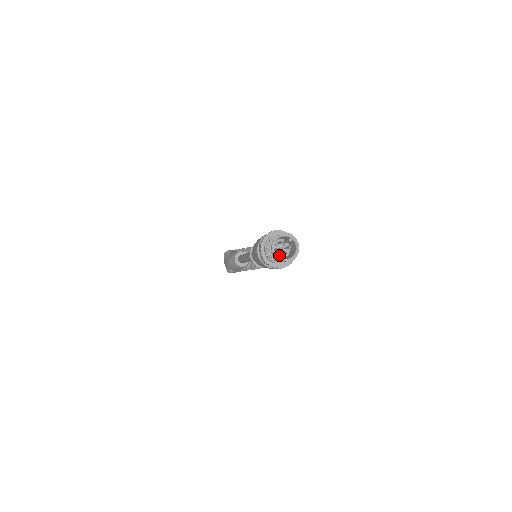
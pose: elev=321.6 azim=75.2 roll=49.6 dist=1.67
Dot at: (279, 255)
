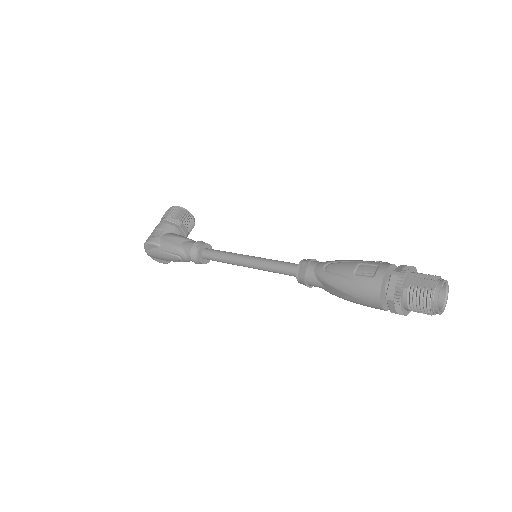
Dot at: occluded
